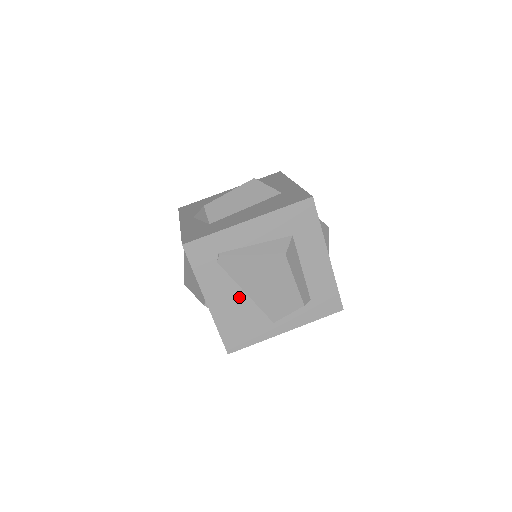
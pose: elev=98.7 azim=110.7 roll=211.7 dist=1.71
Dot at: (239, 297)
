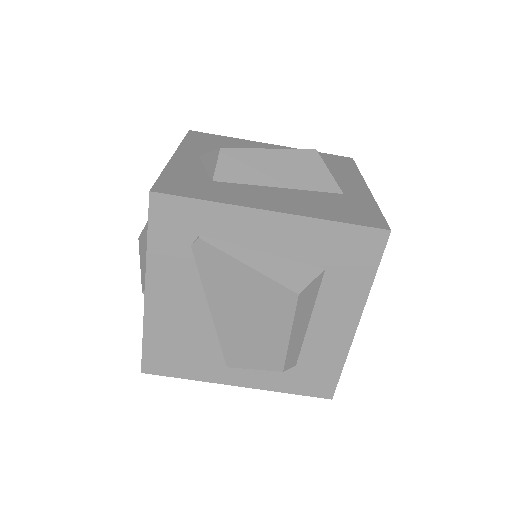
Dot at: (197, 310)
